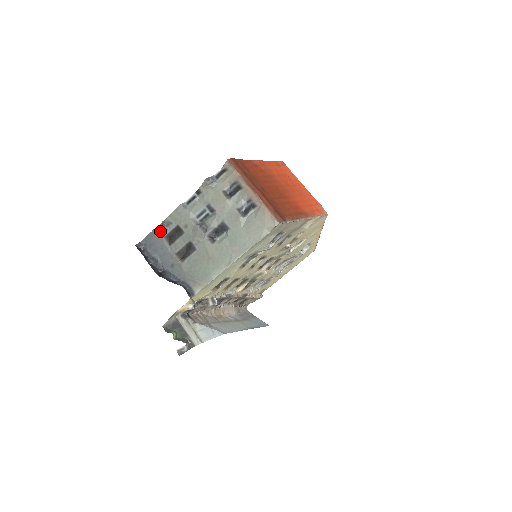
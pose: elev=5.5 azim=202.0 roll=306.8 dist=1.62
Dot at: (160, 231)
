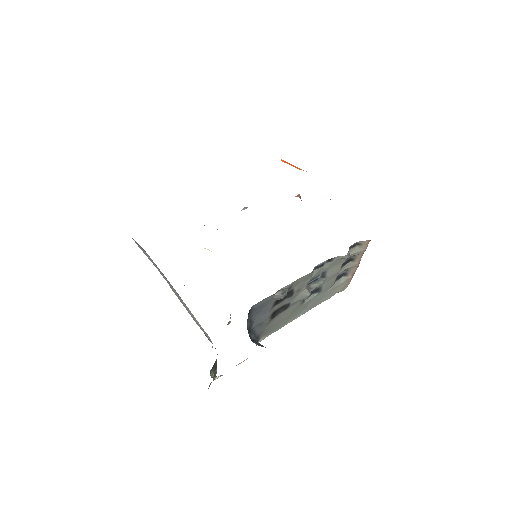
Dot at: occluded
